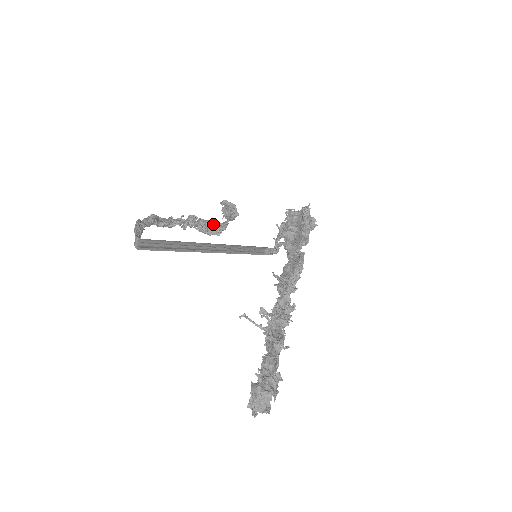
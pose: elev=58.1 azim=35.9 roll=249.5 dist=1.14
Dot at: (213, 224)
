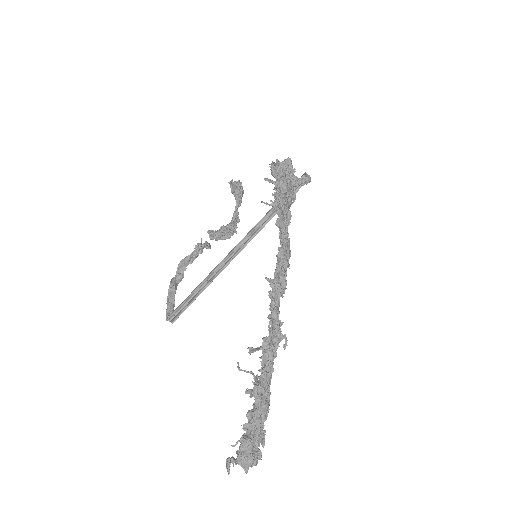
Dot at: (223, 232)
